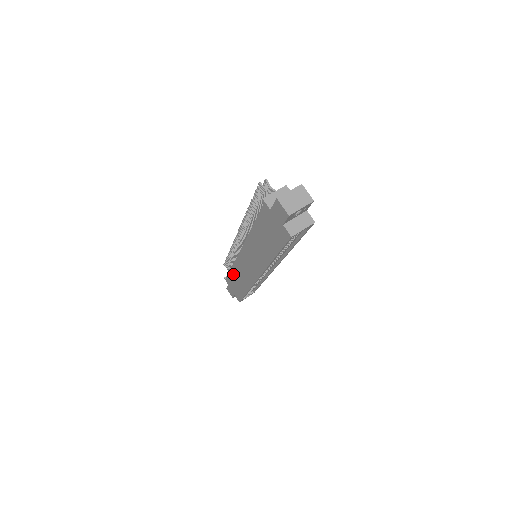
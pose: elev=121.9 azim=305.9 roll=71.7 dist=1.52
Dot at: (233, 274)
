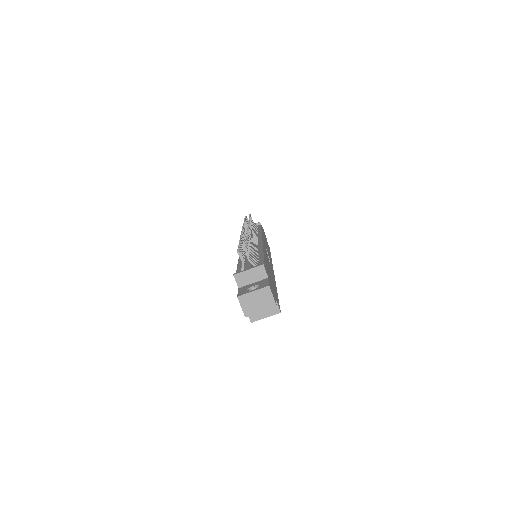
Dot at: occluded
